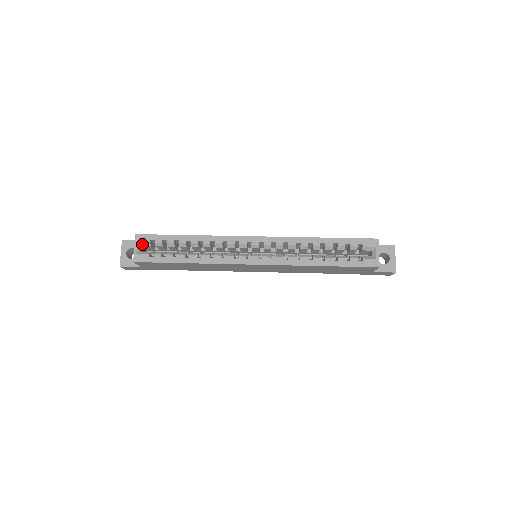
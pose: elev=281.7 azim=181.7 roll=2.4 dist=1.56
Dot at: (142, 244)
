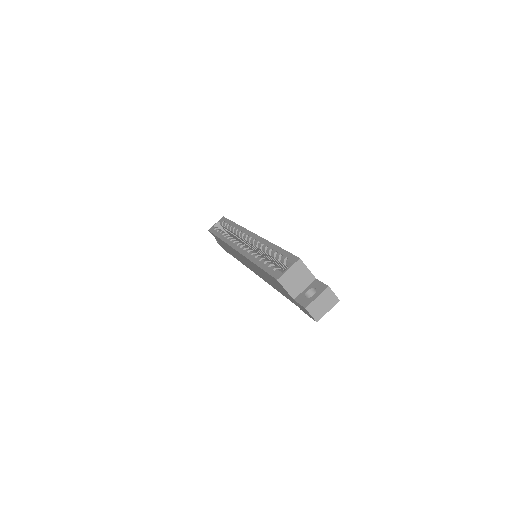
Dot at: (220, 223)
